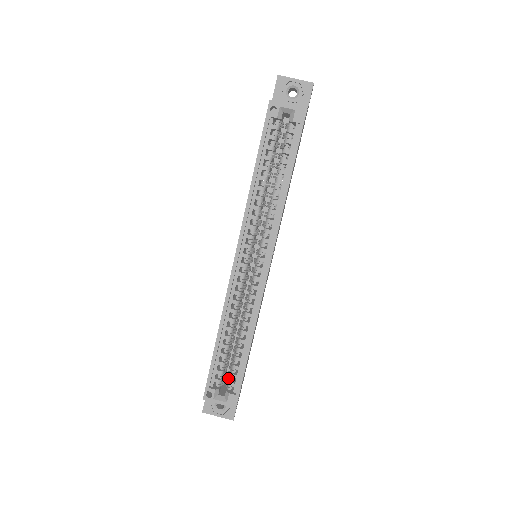
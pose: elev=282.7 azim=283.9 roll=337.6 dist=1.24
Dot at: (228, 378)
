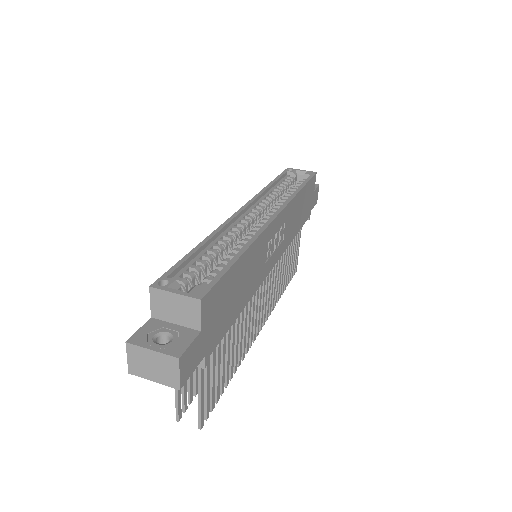
Dot at: occluded
